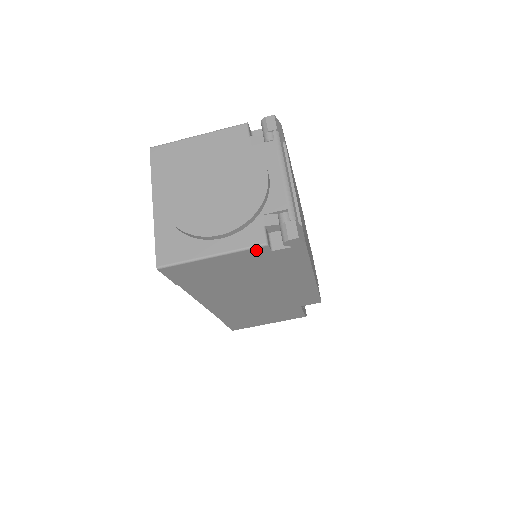
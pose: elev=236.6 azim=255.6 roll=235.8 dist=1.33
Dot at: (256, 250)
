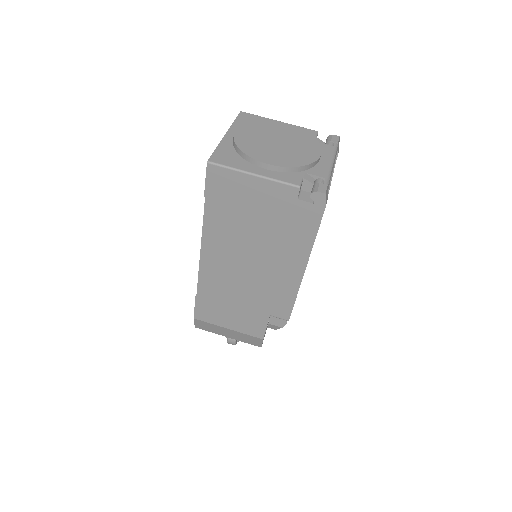
Dot at: (288, 189)
